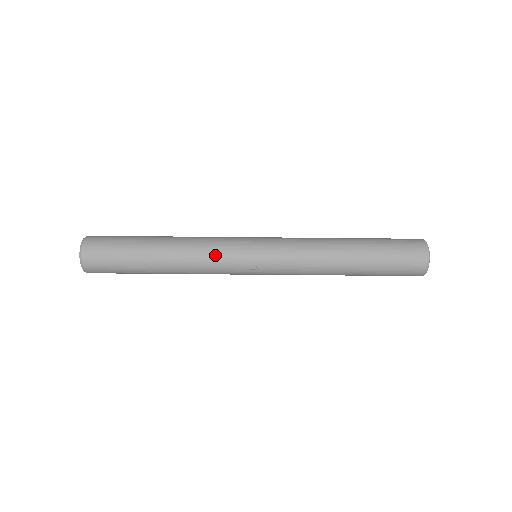
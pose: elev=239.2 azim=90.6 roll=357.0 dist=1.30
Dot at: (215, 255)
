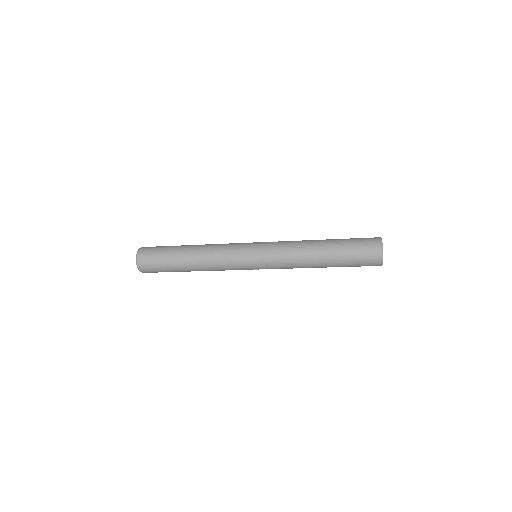
Dot at: (226, 266)
